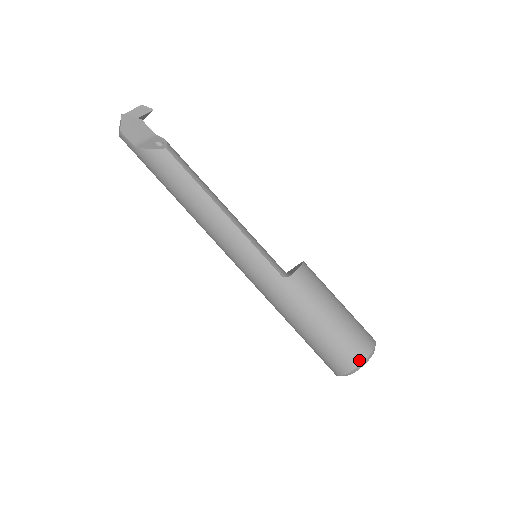
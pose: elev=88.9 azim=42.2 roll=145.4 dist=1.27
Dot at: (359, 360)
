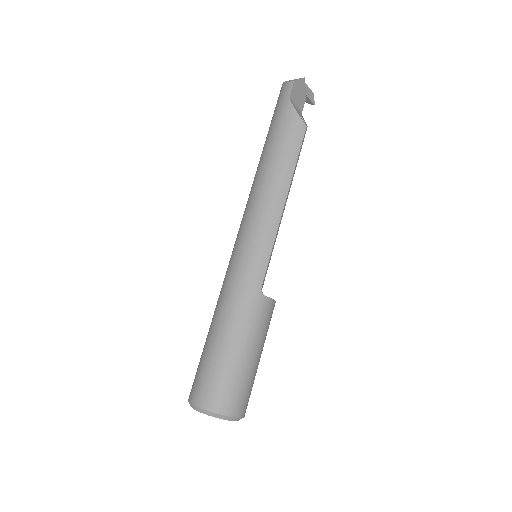
Dot at: (228, 411)
